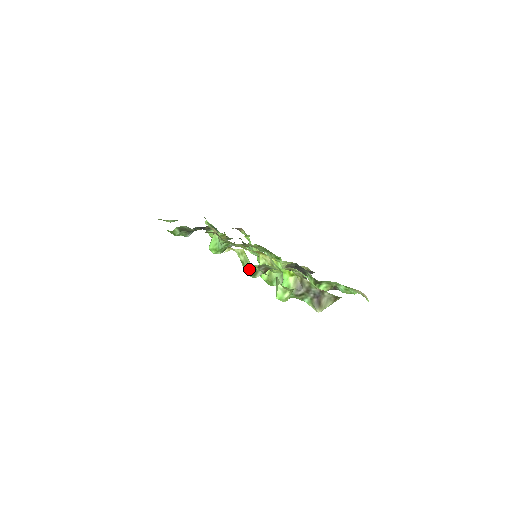
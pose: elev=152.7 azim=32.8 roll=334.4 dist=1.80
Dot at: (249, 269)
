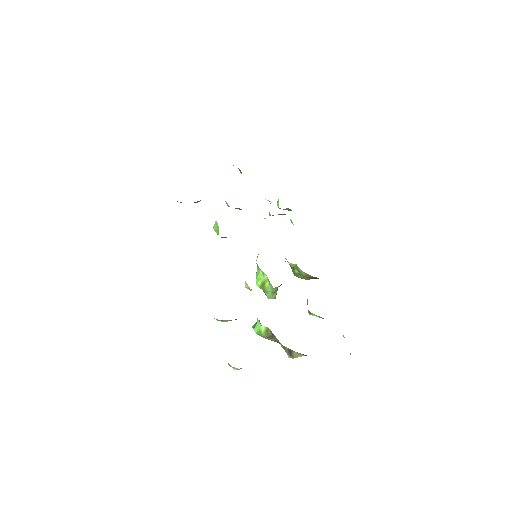
Dot at: occluded
